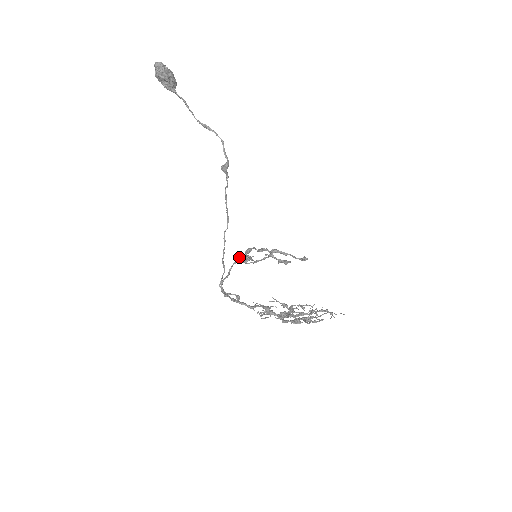
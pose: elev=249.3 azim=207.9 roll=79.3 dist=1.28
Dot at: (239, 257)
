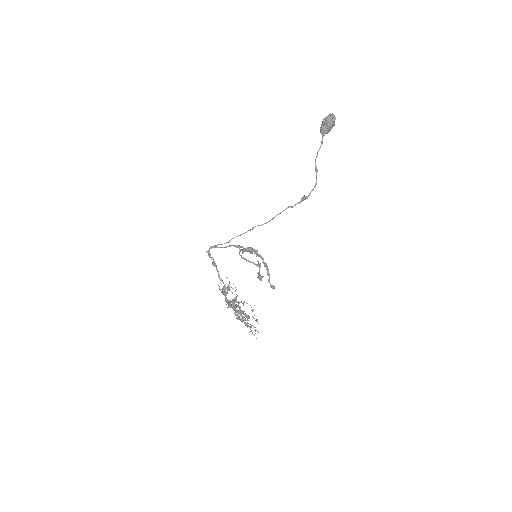
Dot at: (241, 246)
